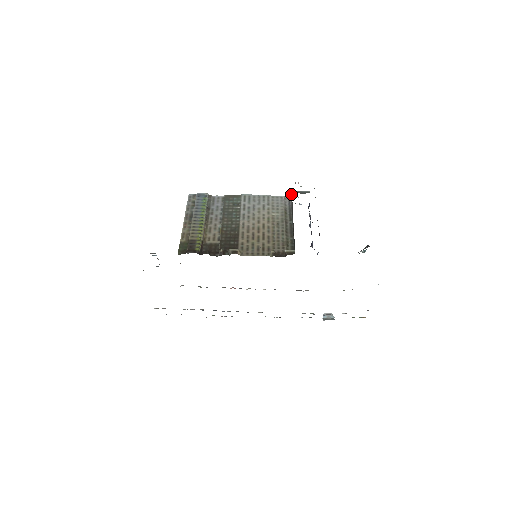
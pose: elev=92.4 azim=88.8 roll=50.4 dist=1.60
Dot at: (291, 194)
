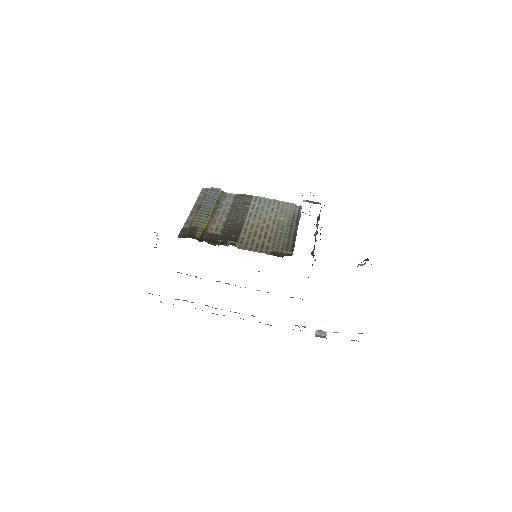
Dot at: occluded
